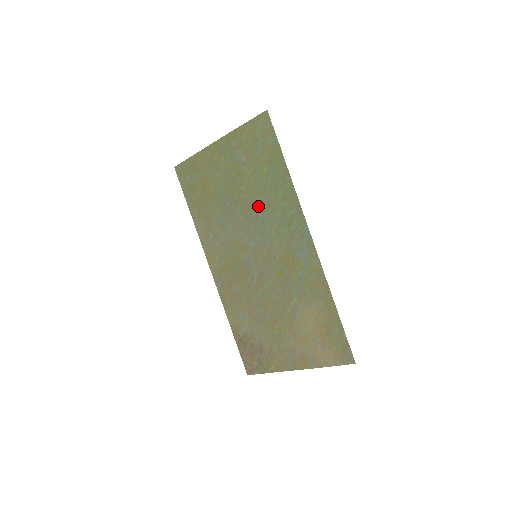
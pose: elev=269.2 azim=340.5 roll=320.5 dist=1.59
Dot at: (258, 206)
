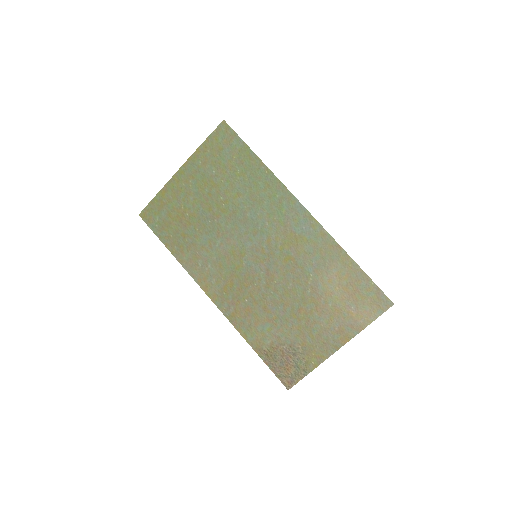
Dot at: (243, 207)
